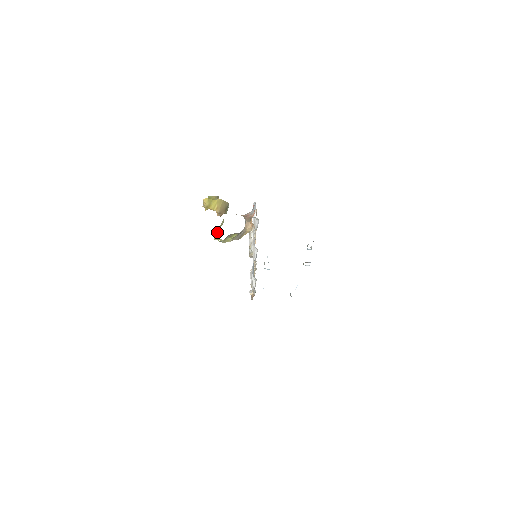
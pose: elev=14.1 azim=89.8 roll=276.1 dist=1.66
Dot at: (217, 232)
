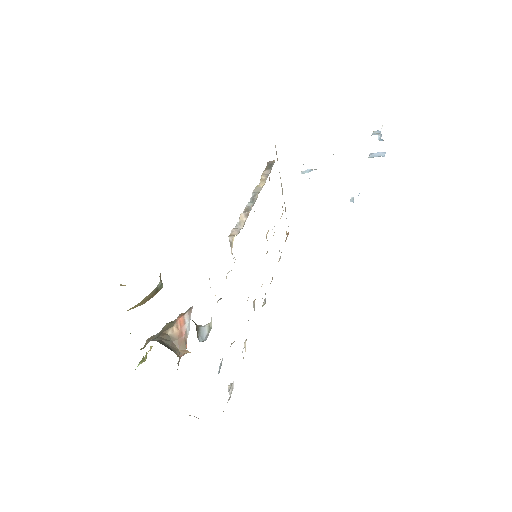
Dot at: (145, 355)
